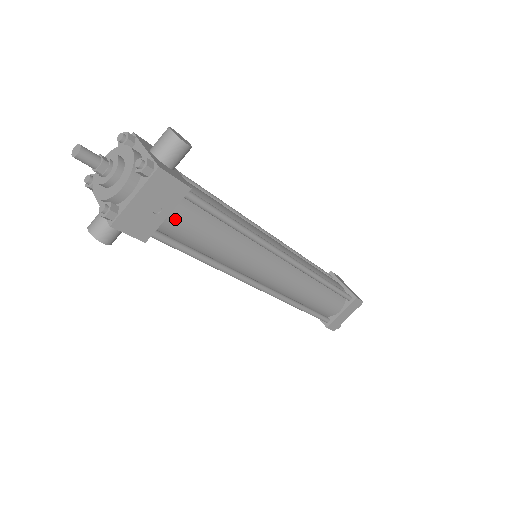
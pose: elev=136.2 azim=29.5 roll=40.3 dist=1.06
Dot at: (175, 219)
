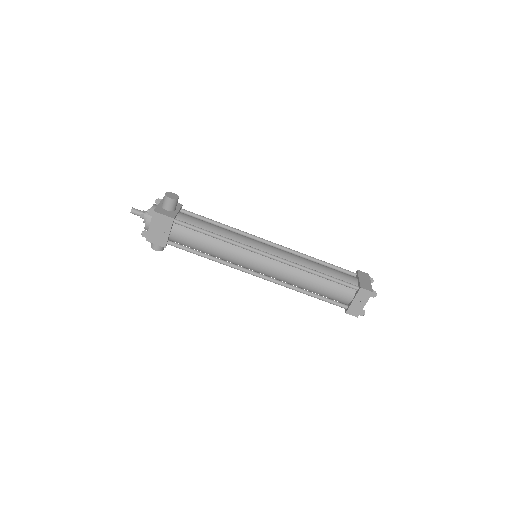
Dot at: (176, 235)
